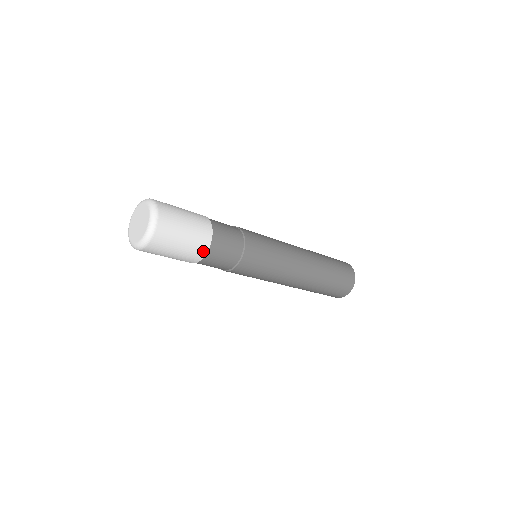
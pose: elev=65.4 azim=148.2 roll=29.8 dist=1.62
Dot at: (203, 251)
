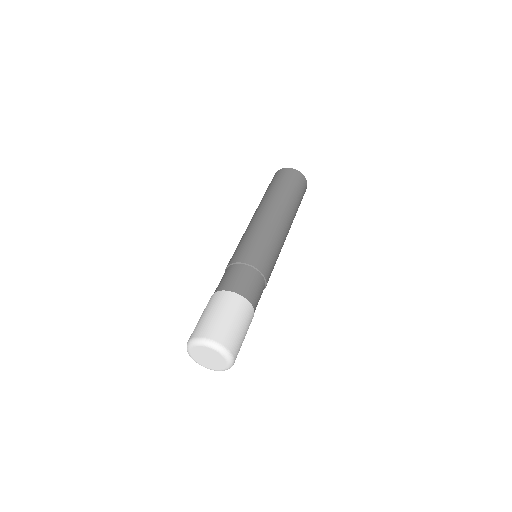
Dot at: occluded
